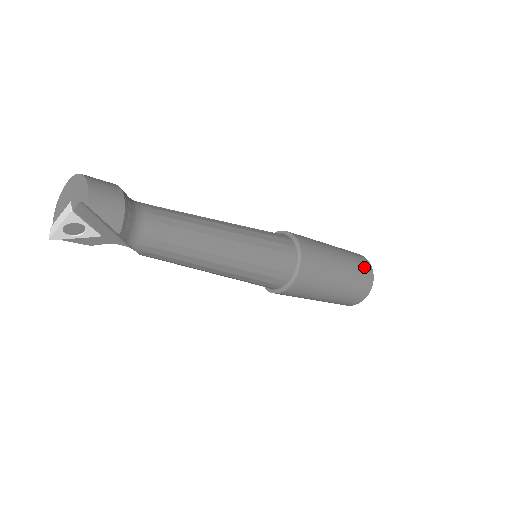
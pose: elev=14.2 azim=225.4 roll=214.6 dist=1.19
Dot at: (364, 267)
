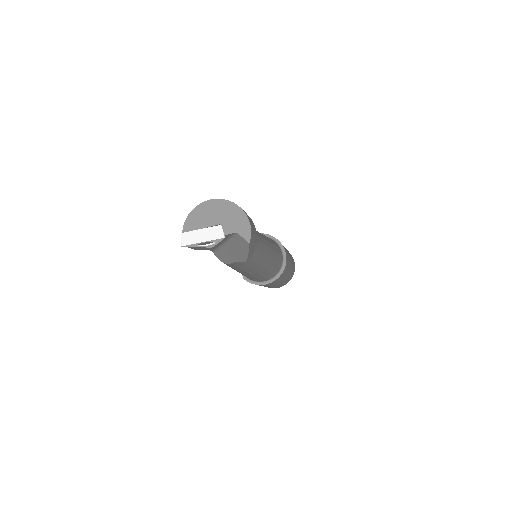
Dot at: (294, 266)
